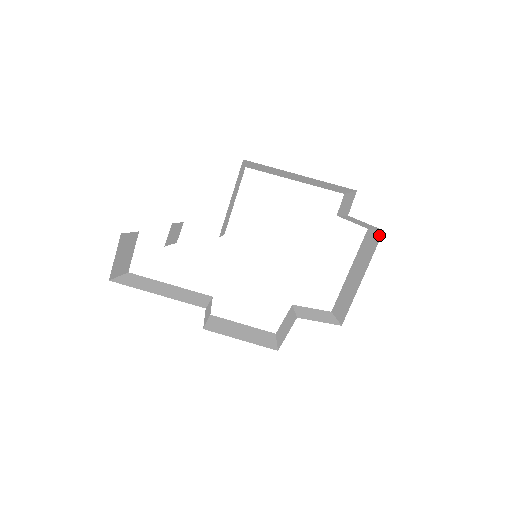
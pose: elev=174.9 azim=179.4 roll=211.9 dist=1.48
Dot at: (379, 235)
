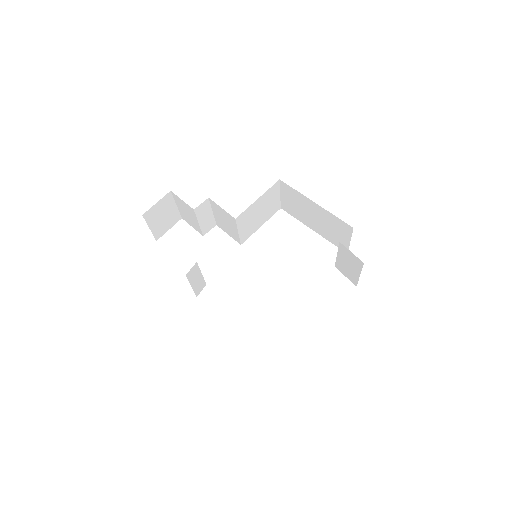
Dot at: occluded
